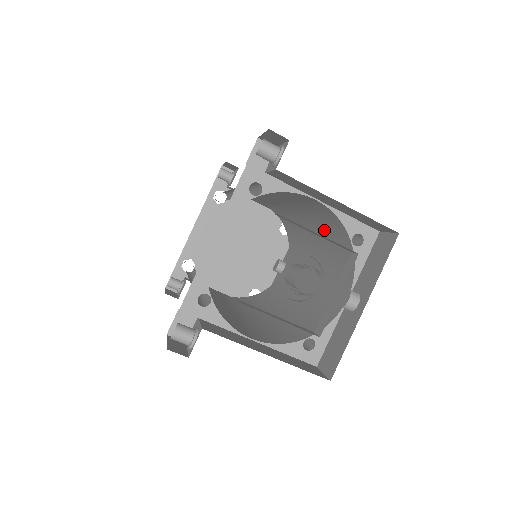
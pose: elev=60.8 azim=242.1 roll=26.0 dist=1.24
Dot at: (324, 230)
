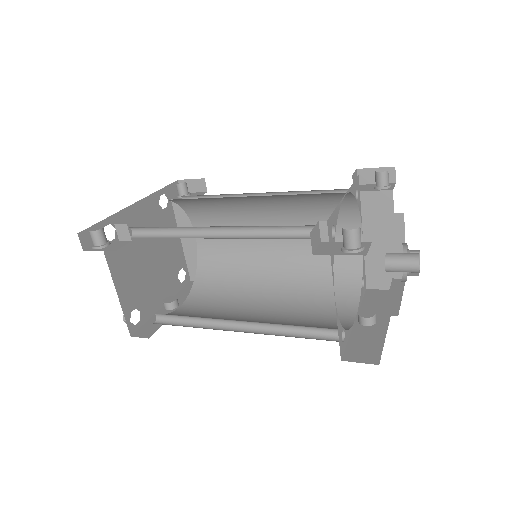
Dot at: (312, 271)
